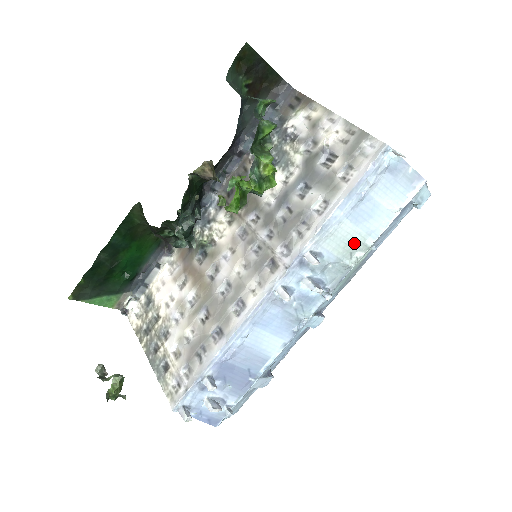
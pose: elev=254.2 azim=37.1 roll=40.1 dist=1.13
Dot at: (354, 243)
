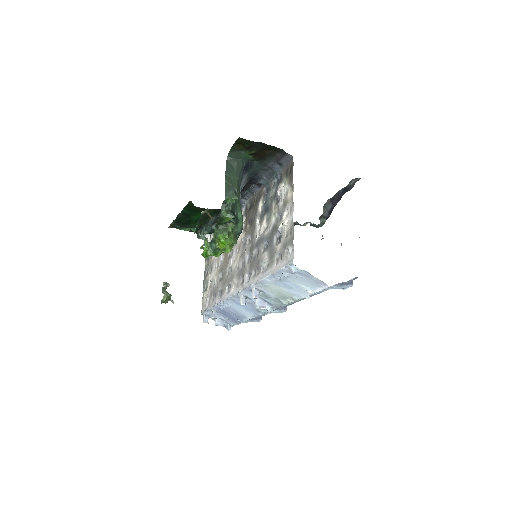
Dot at: (285, 295)
